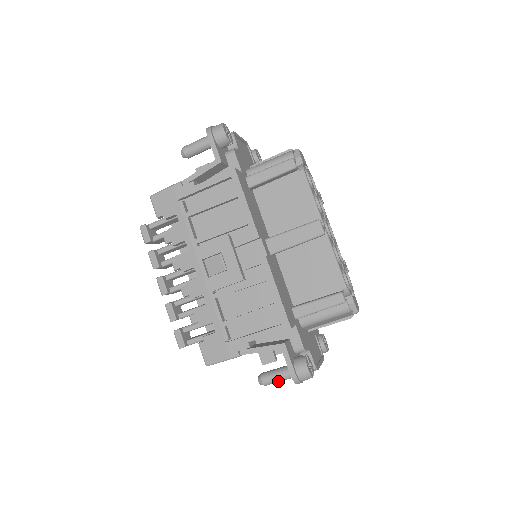
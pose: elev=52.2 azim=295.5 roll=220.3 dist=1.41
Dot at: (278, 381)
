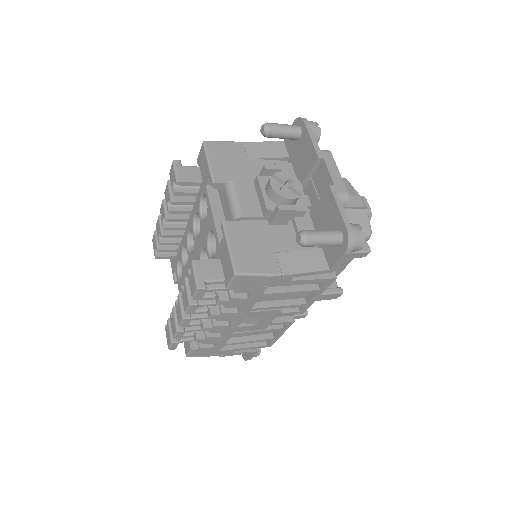
Dot at: occluded
